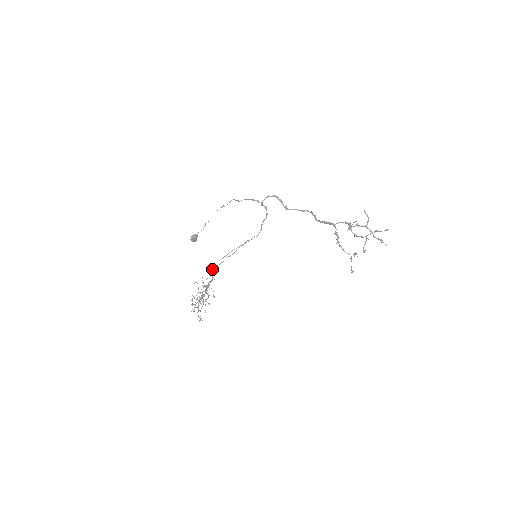
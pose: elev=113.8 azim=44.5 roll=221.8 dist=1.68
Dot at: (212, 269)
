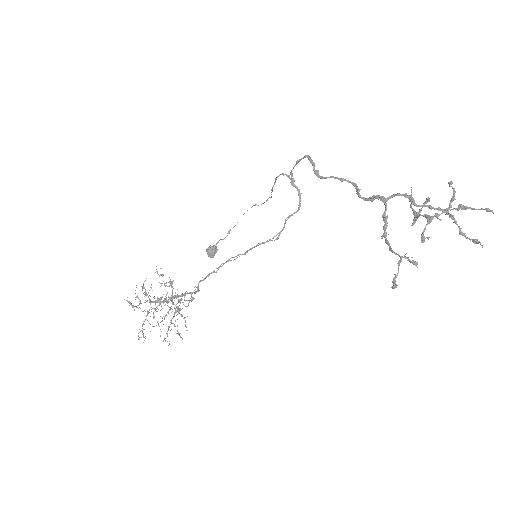
Dot at: occluded
